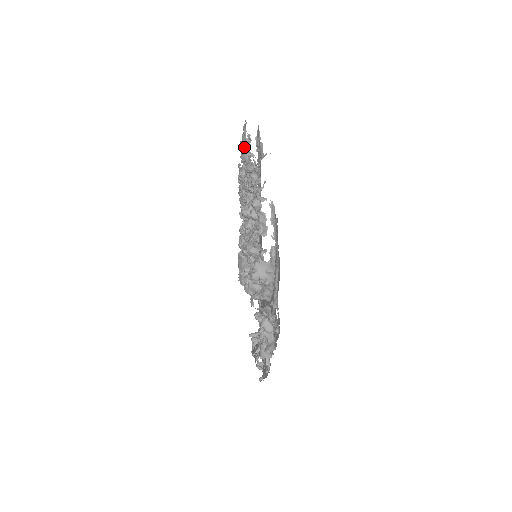
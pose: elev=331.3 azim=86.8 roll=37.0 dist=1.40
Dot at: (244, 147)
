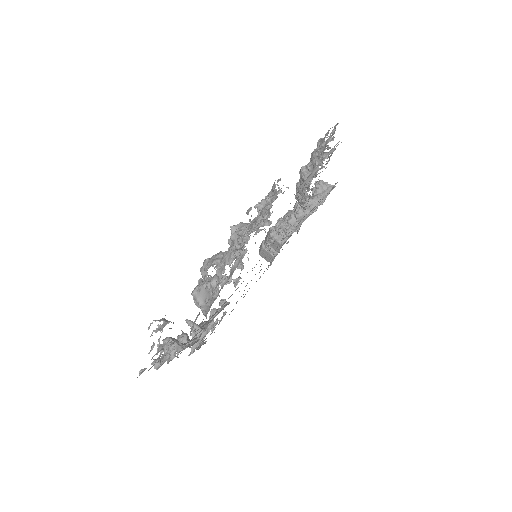
Dot at: (318, 148)
